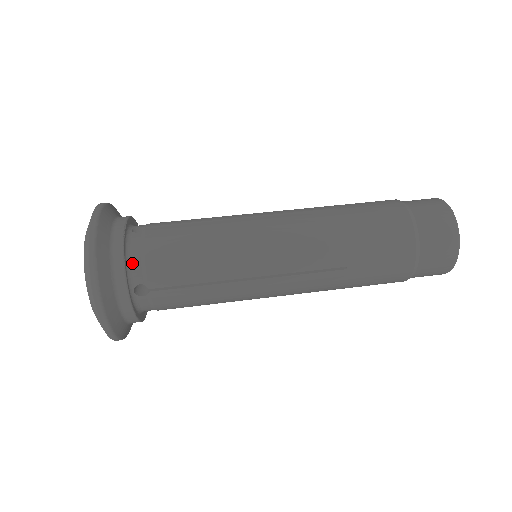
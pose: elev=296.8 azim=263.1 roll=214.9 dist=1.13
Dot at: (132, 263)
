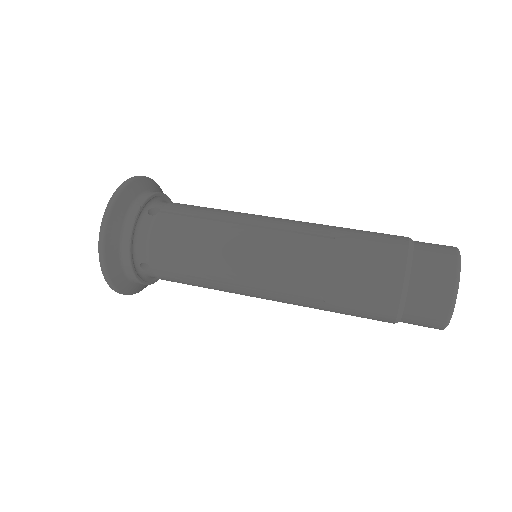
Dot at: (139, 244)
